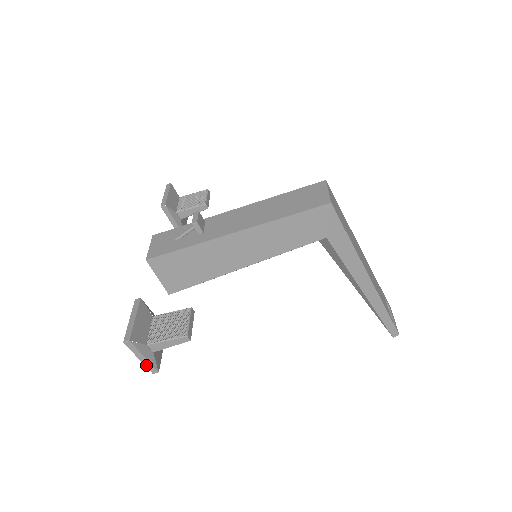
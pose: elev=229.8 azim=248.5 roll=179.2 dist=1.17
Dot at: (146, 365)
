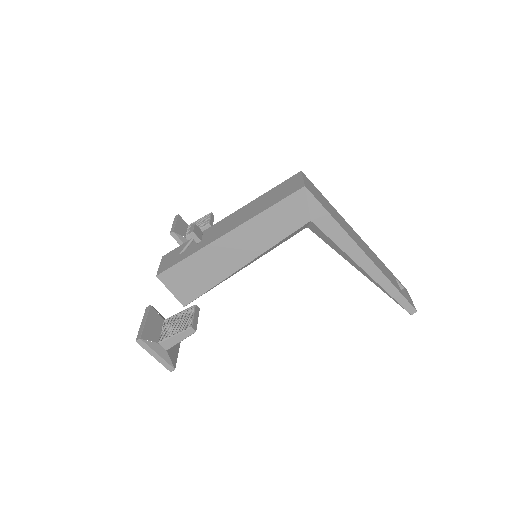
Dot at: (162, 363)
